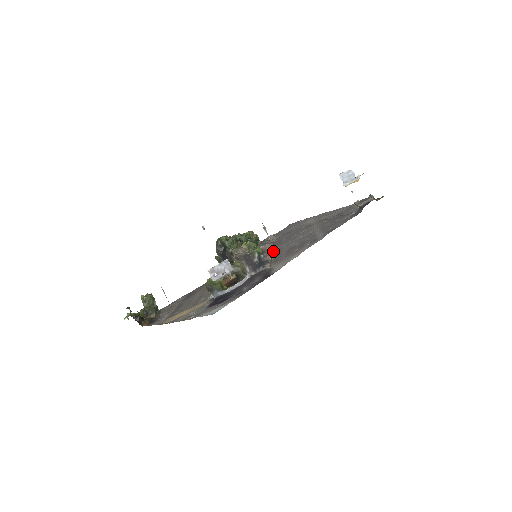
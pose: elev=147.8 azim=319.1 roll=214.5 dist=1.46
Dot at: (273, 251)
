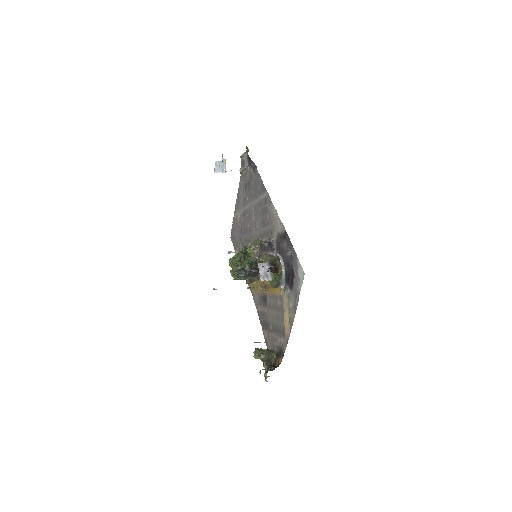
Dot at: occluded
